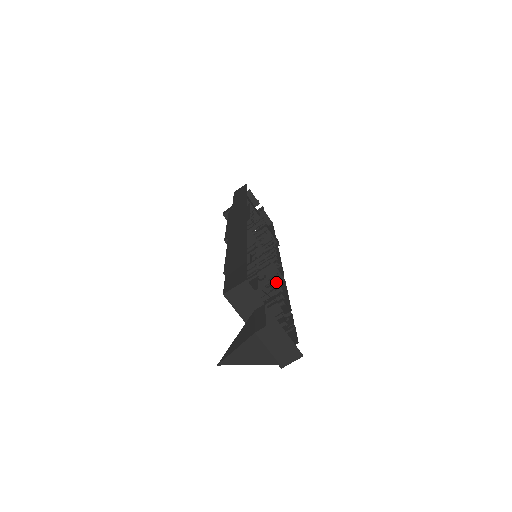
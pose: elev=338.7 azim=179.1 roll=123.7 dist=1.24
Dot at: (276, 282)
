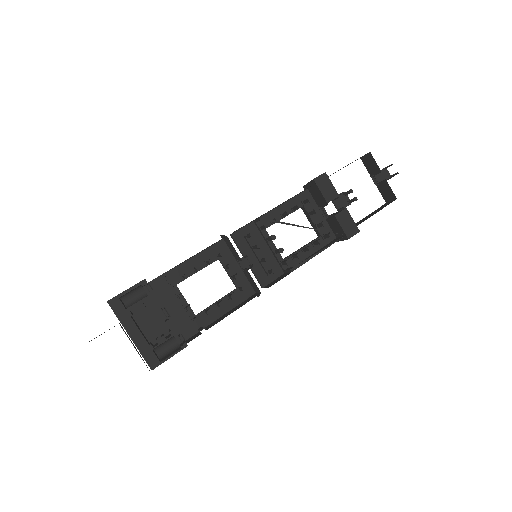
Dot at: (230, 295)
